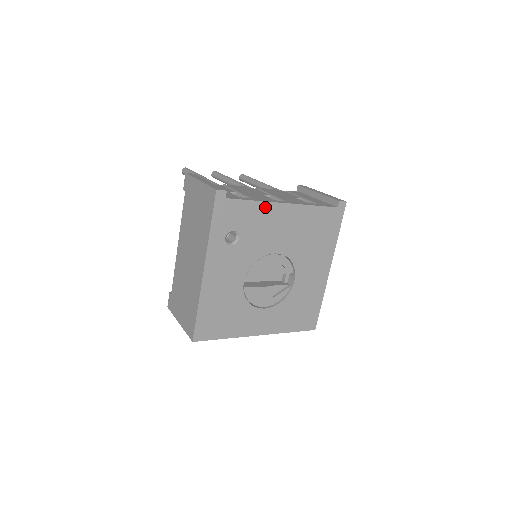
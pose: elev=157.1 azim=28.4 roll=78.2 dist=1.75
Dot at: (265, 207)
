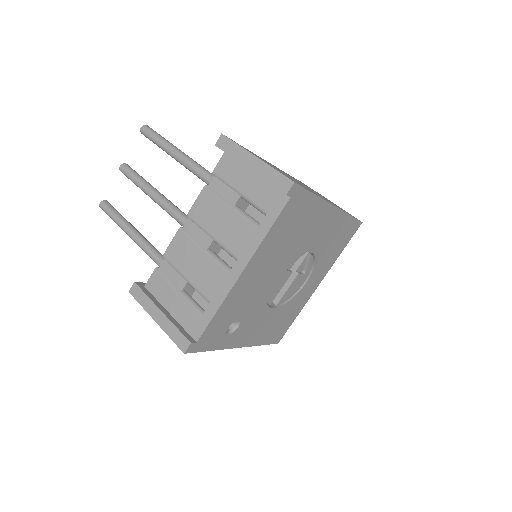
Dot at: (230, 298)
